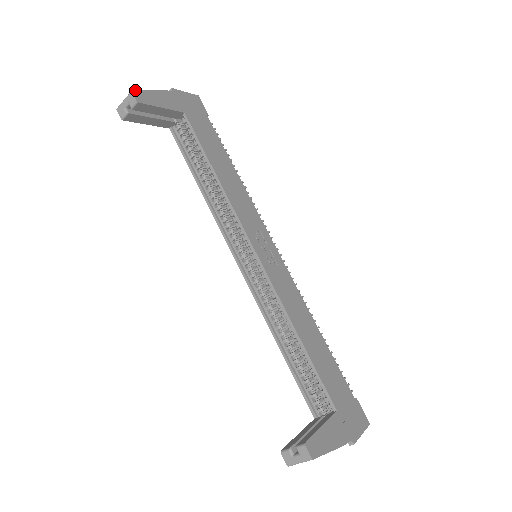
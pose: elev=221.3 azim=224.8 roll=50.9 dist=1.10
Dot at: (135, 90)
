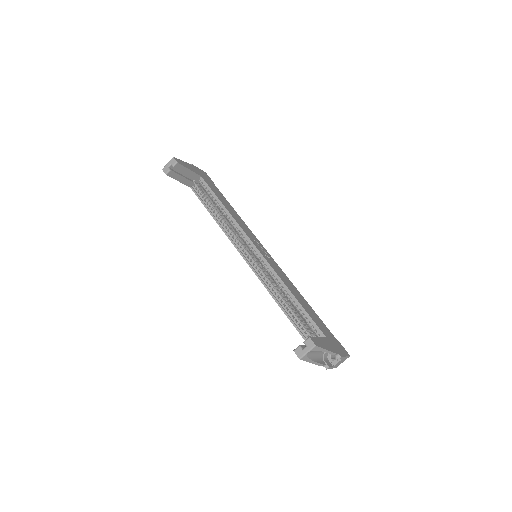
Dot at: occluded
